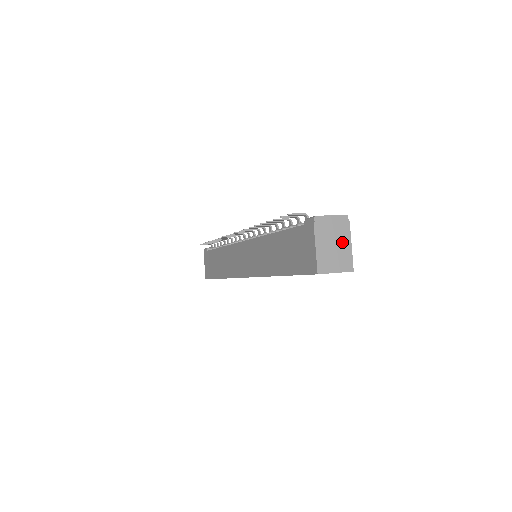
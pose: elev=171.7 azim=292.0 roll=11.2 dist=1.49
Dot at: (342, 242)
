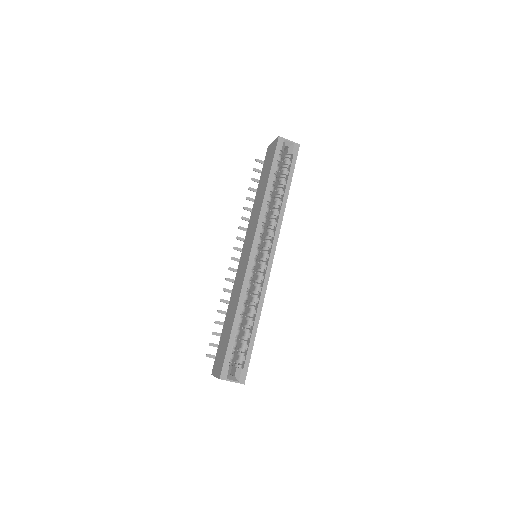
Dot at: occluded
